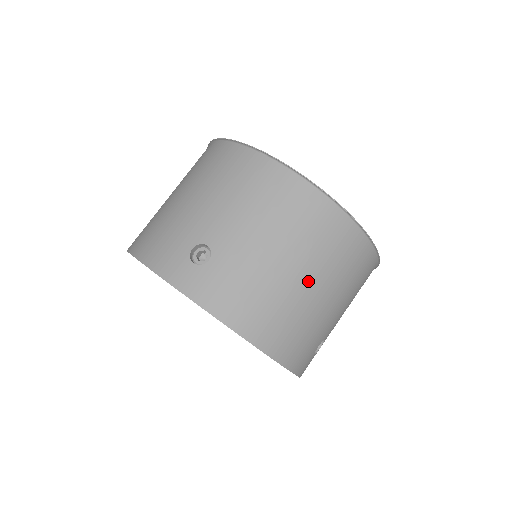
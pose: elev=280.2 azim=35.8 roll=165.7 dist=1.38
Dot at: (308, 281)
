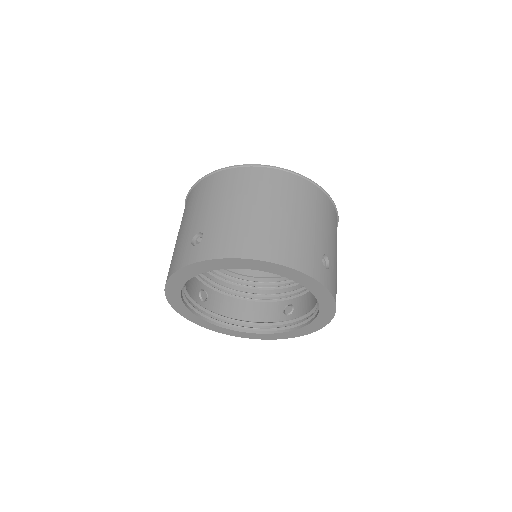
Dot at: (272, 211)
